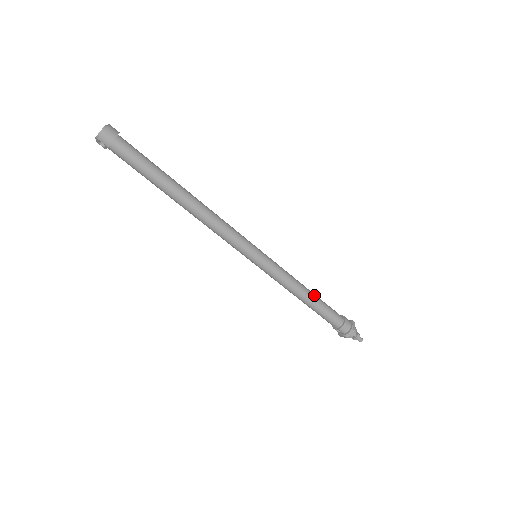
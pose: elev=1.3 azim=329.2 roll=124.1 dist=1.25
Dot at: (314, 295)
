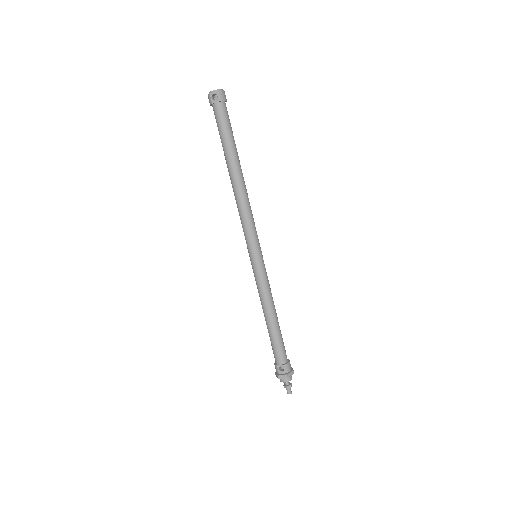
Dot at: occluded
